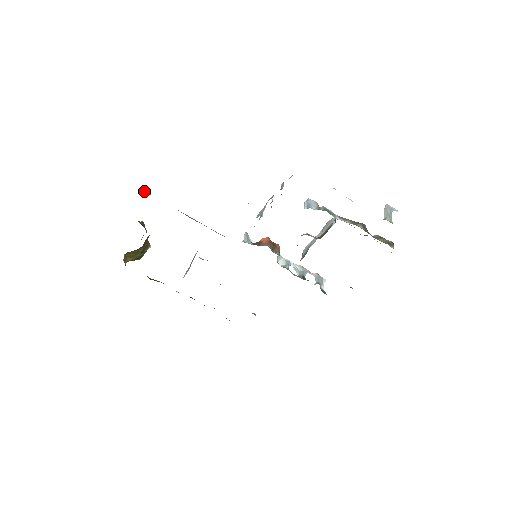
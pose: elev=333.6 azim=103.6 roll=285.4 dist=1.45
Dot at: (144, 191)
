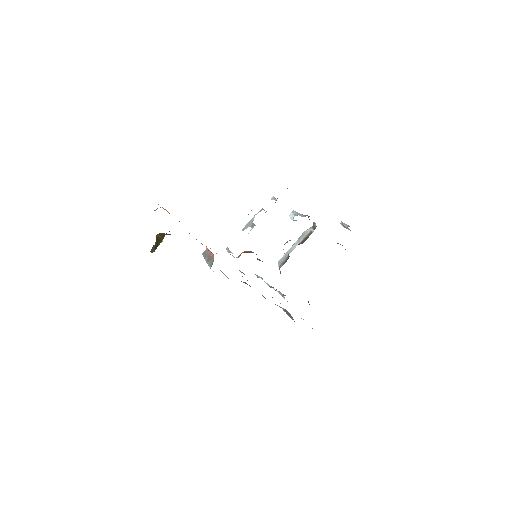
Dot at: occluded
